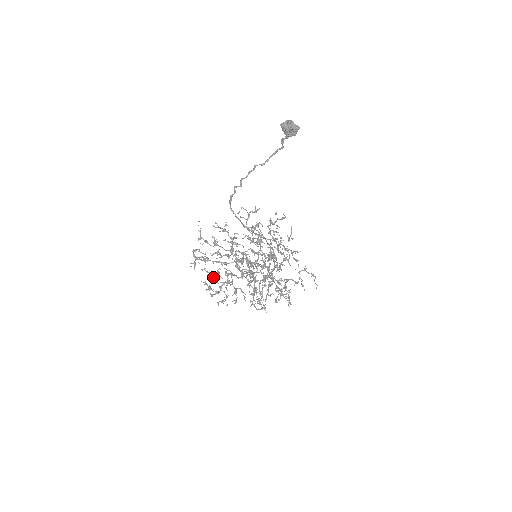
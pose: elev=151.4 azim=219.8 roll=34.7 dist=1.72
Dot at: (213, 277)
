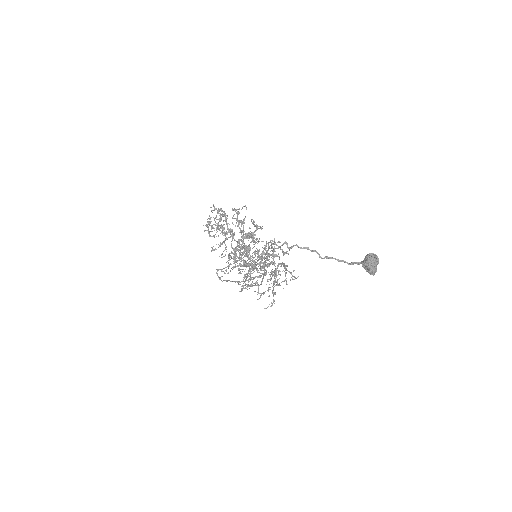
Dot at: (218, 225)
